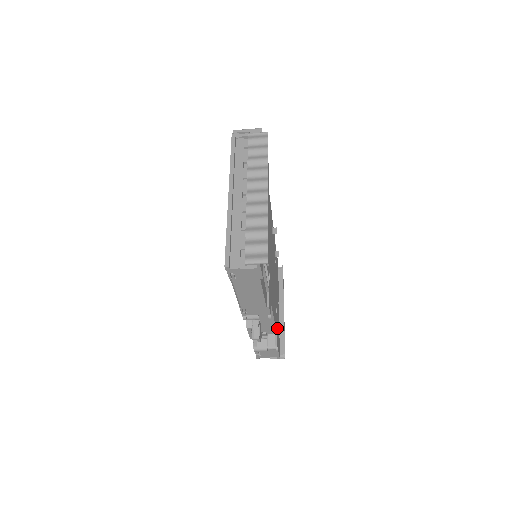
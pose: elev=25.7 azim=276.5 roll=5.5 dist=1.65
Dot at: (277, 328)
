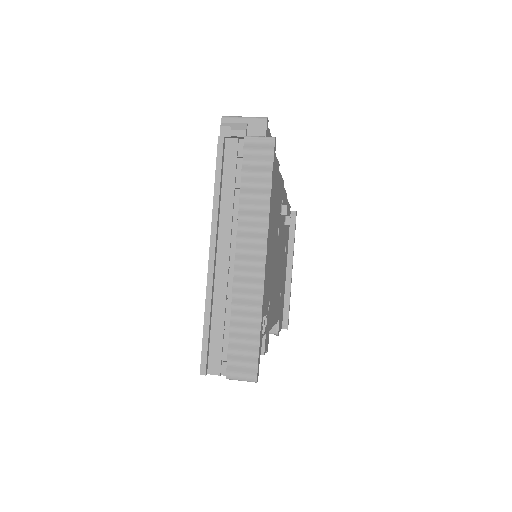
Dot at: (280, 308)
